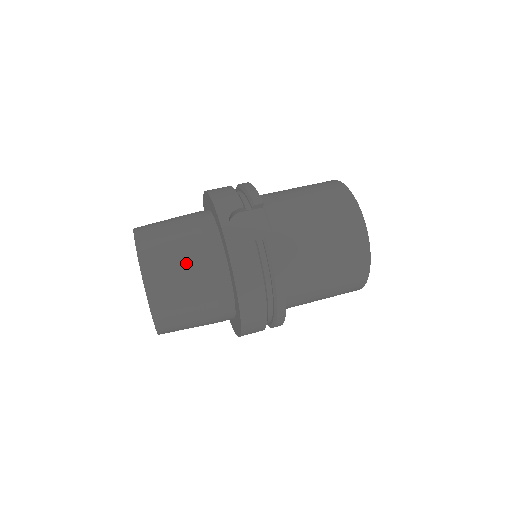
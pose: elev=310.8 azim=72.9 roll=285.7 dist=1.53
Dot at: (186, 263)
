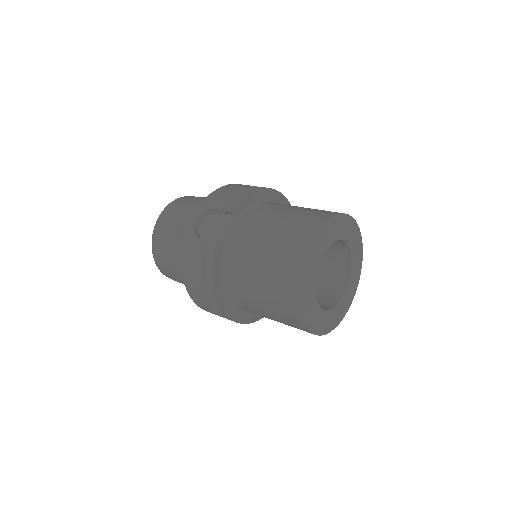
Dot at: (175, 236)
